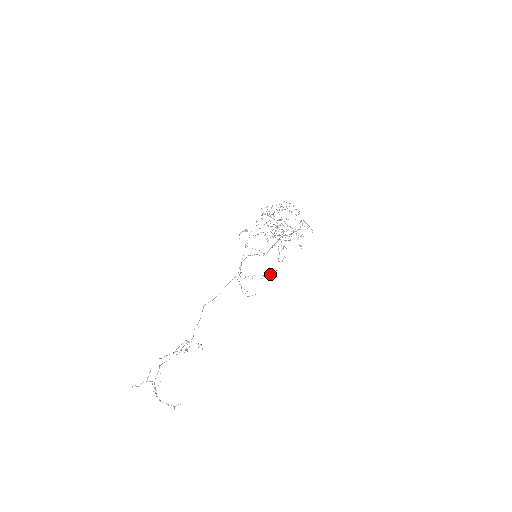
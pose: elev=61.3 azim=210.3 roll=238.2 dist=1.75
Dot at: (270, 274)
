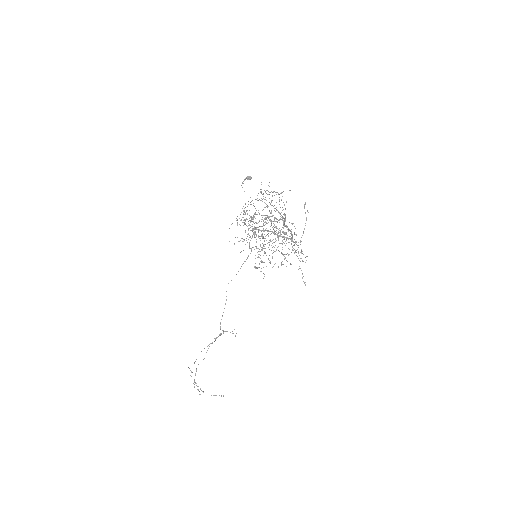
Dot at: occluded
